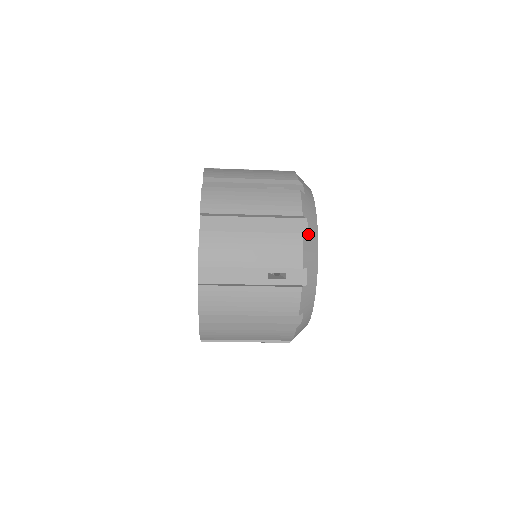
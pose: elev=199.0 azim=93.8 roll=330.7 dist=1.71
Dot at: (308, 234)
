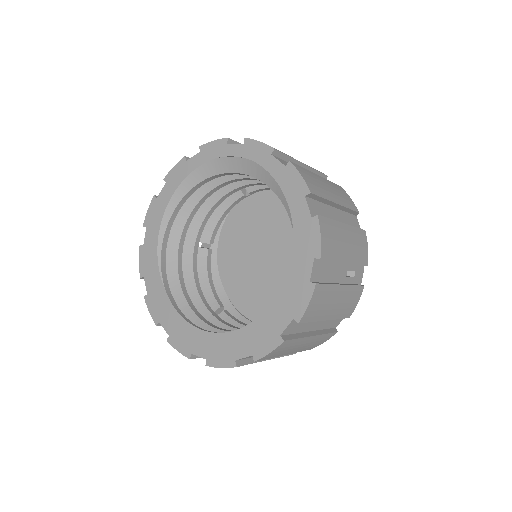
Dot at: occluded
